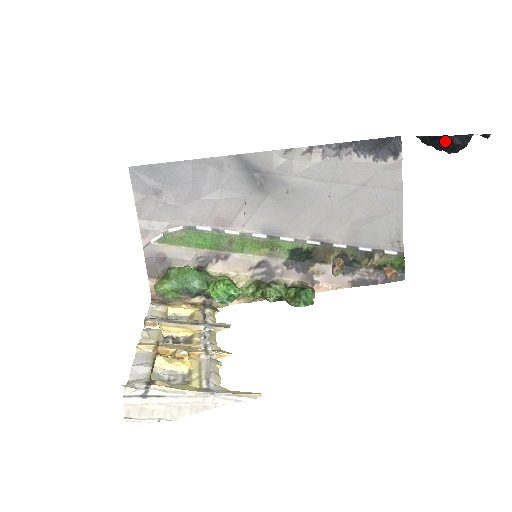
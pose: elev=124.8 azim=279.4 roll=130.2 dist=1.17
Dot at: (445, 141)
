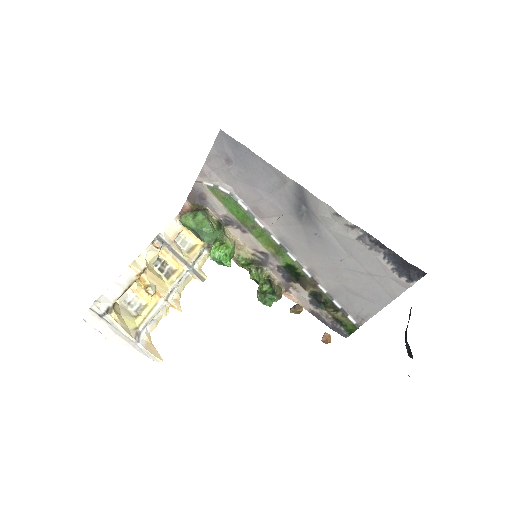
Dot at: occluded
